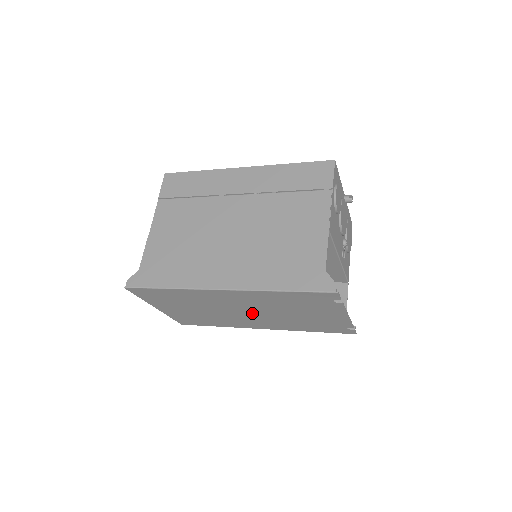
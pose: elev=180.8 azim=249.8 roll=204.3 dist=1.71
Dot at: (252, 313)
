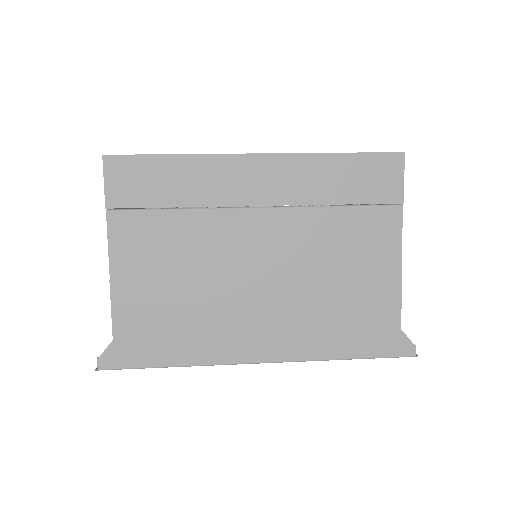
Dot at: occluded
